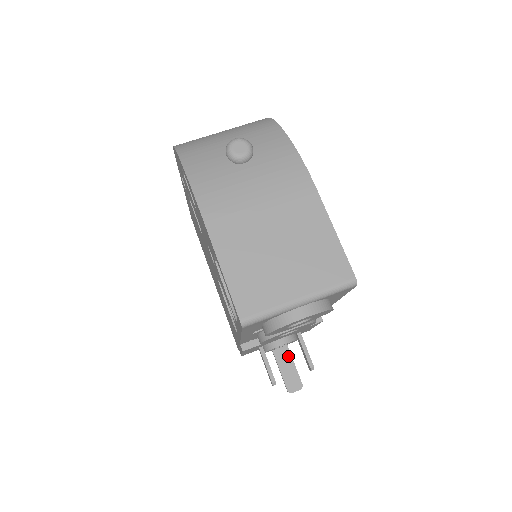
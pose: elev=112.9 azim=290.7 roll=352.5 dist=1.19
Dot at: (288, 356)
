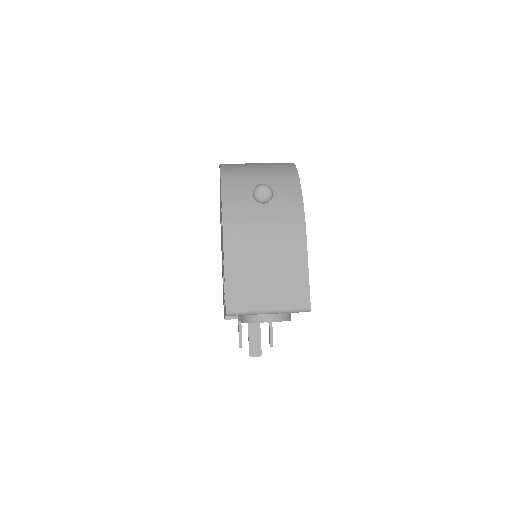
Dot at: (258, 330)
